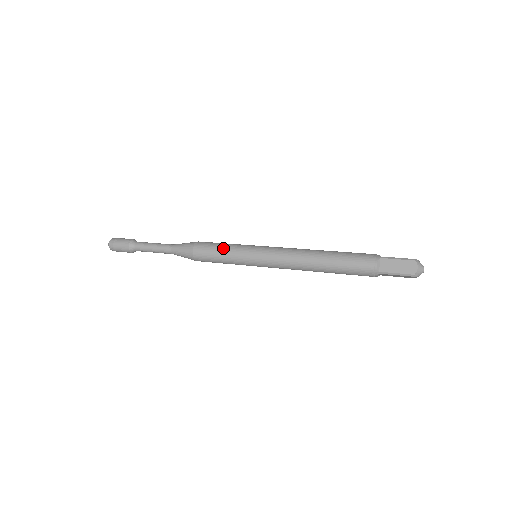
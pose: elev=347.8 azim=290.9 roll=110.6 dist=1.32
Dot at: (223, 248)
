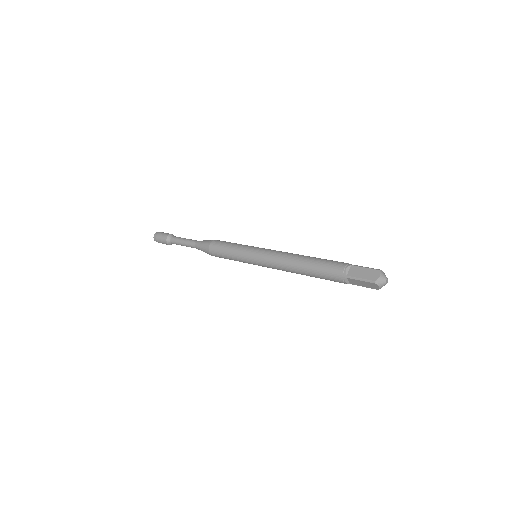
Dot at: (232, 244)
